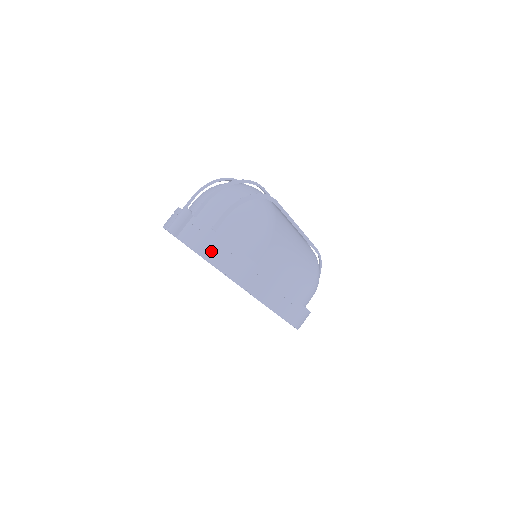
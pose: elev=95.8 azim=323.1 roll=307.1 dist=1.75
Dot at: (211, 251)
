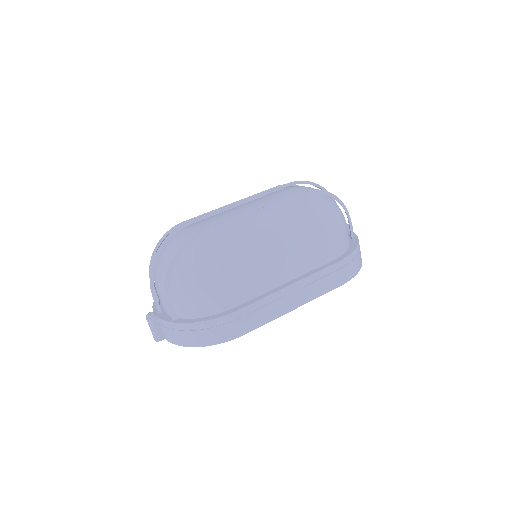
Dot at: (188, 339)
